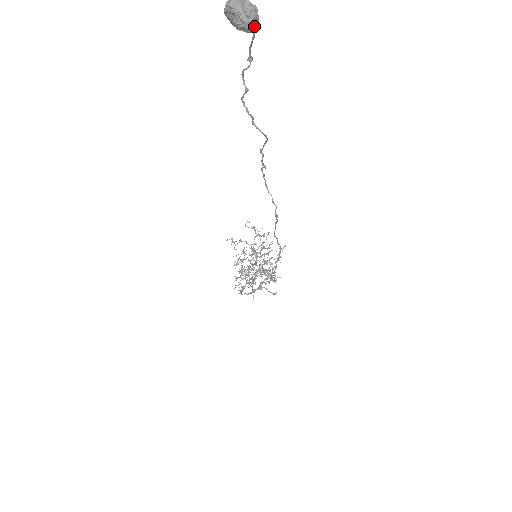
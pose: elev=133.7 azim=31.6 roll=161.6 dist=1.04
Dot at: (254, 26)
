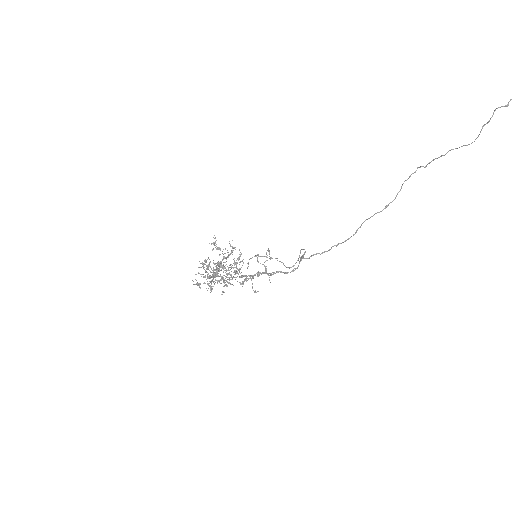
Dot at: out of frame
